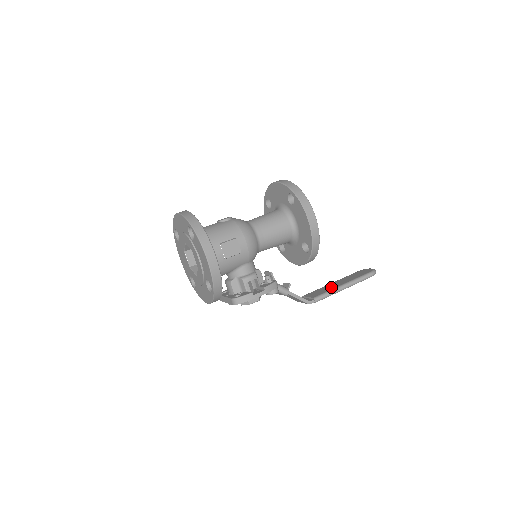
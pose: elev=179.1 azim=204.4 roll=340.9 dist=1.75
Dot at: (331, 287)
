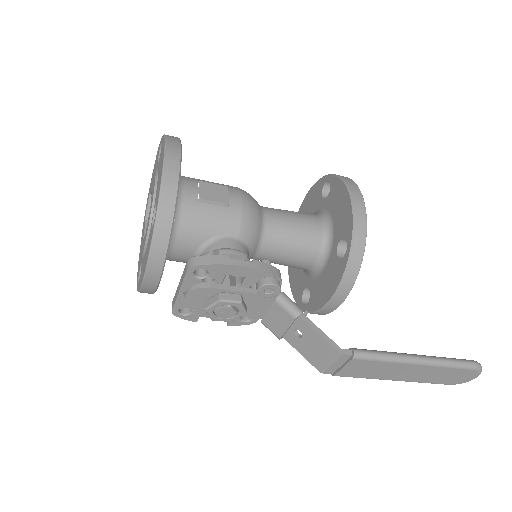
Dot at: occluded
